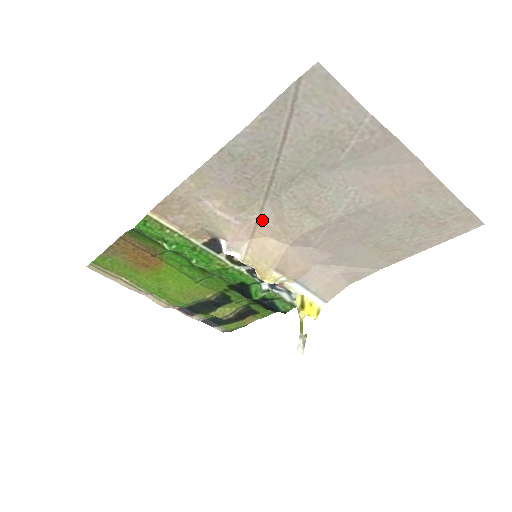
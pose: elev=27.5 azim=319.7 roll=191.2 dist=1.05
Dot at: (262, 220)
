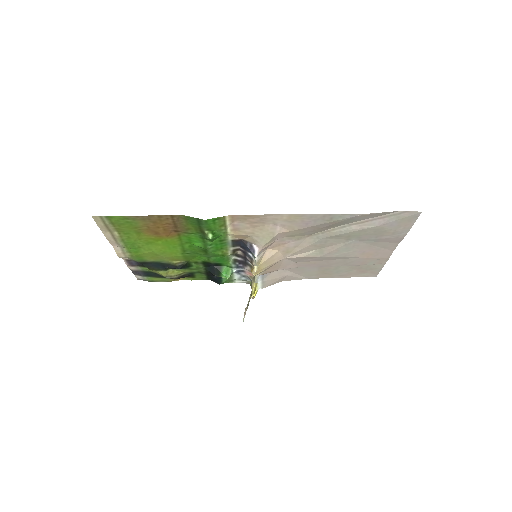
Dot at: (290, 243)
